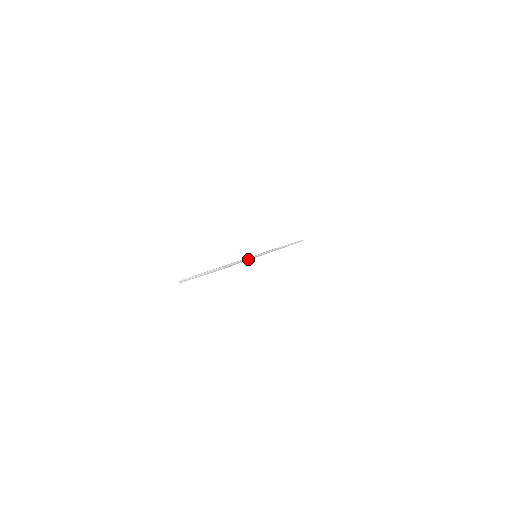
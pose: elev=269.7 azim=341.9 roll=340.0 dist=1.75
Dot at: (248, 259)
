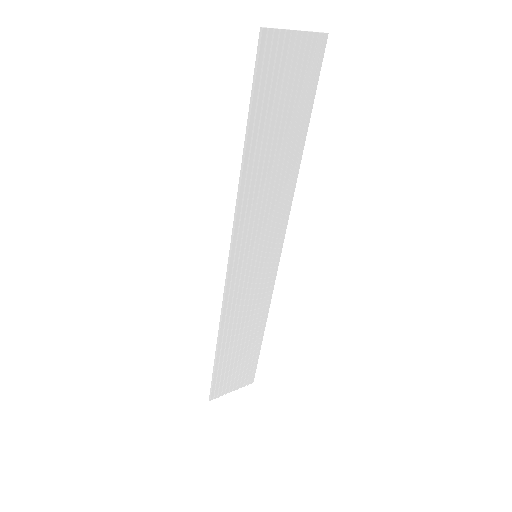
Dot at: (303, 141)
